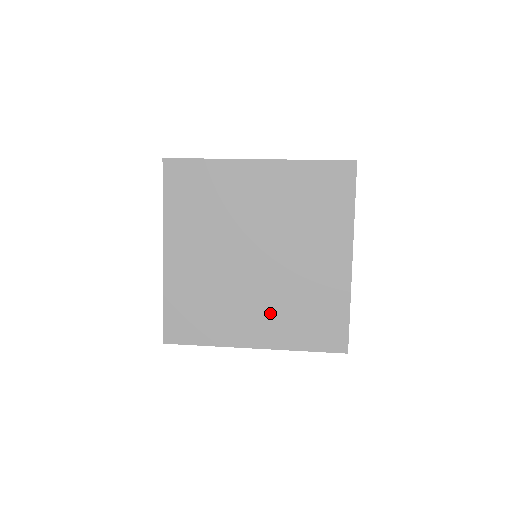
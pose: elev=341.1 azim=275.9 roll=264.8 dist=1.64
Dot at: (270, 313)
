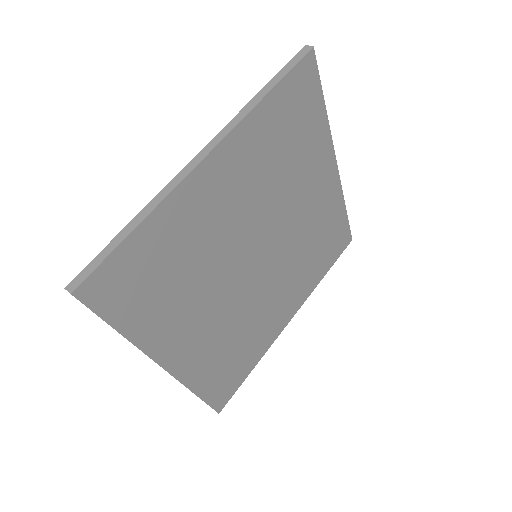
Dot at: (292, 283)
